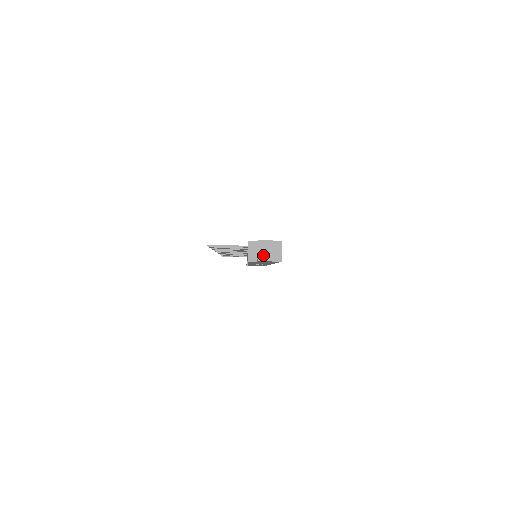
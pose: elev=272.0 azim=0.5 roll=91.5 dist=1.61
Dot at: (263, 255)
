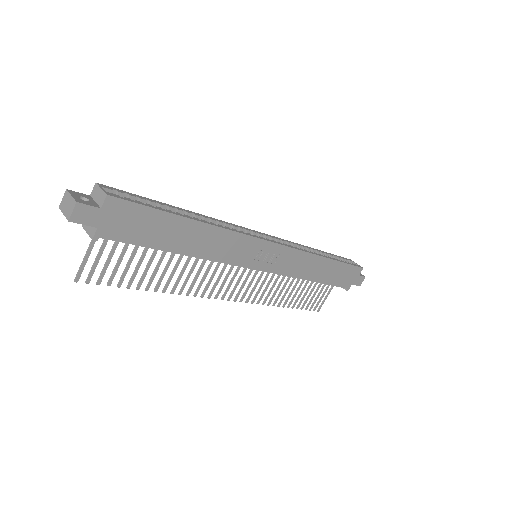
Dot at: (68, 211)
